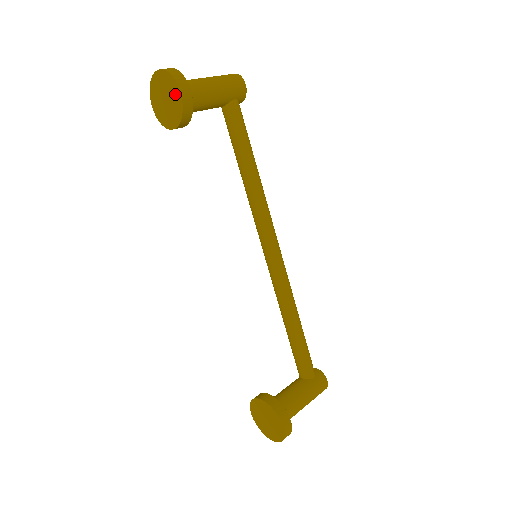
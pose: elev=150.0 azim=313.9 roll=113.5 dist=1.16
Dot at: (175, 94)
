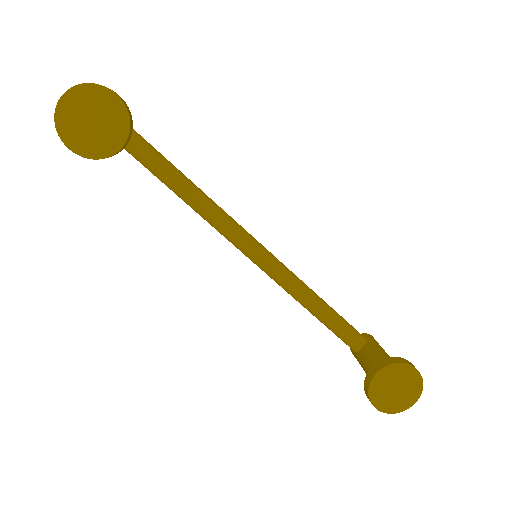
Dot at: (108, 103)
